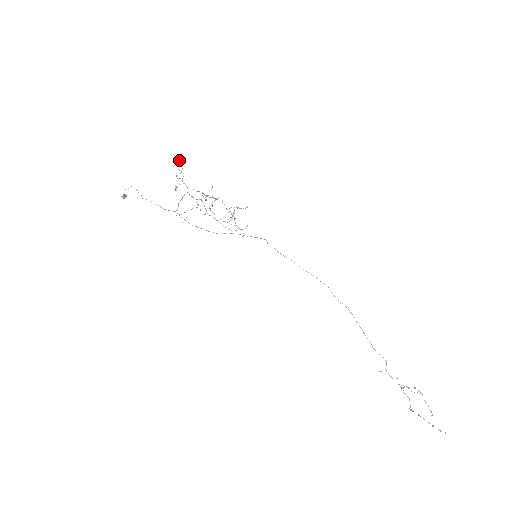
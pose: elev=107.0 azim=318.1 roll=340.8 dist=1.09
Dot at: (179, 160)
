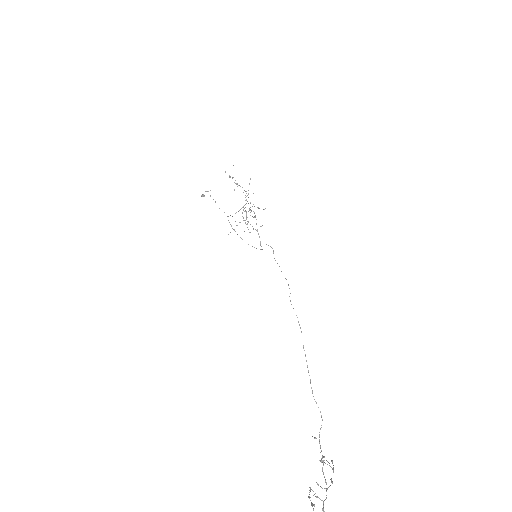
Dot at: occluded
